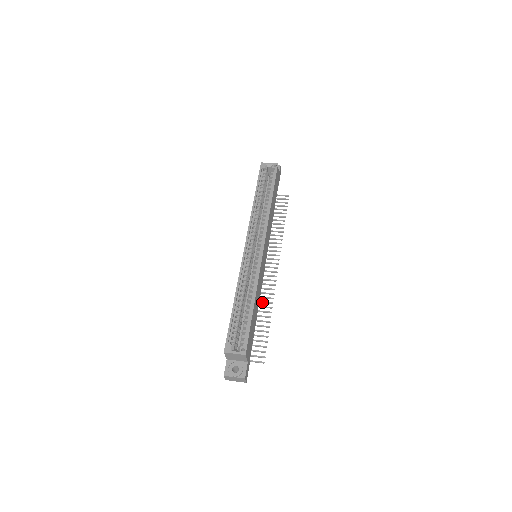
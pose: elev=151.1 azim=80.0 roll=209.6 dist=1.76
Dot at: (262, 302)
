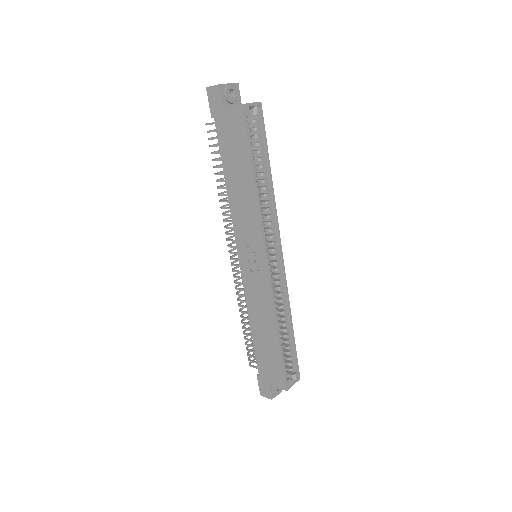
Dot at: occluded
